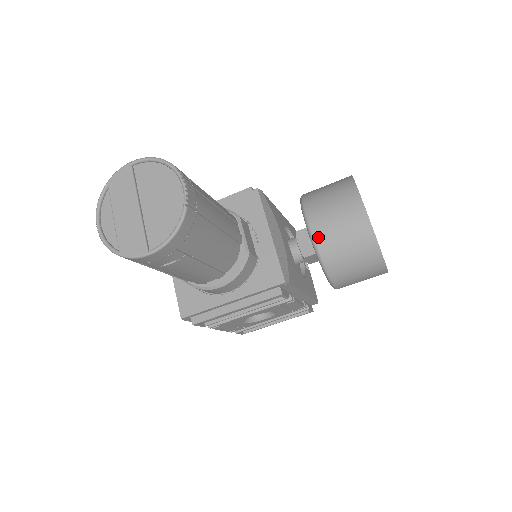
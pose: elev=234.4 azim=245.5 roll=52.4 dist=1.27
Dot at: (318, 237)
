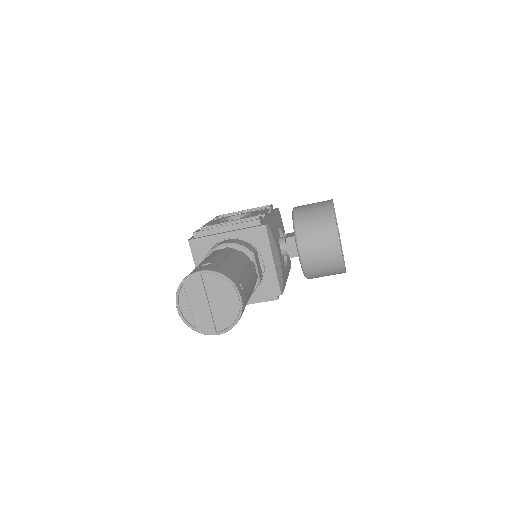
Dot at: (305, 260)
